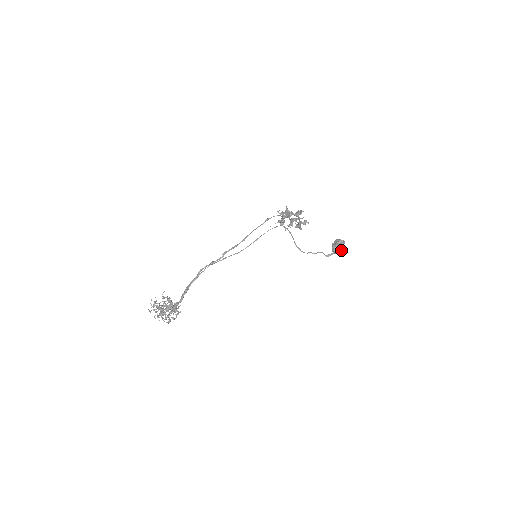
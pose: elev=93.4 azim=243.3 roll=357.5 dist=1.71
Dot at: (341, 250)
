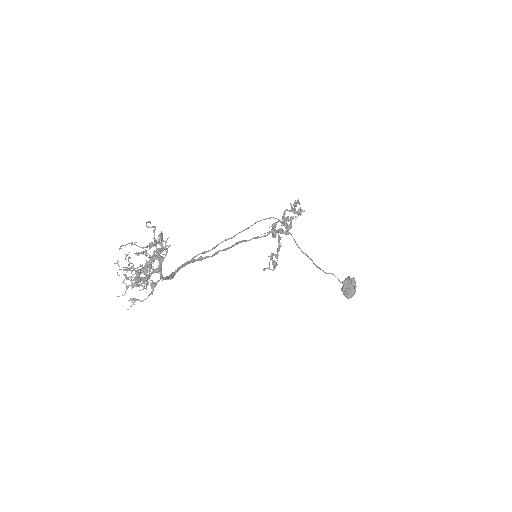
Dot at: (355, 288)
